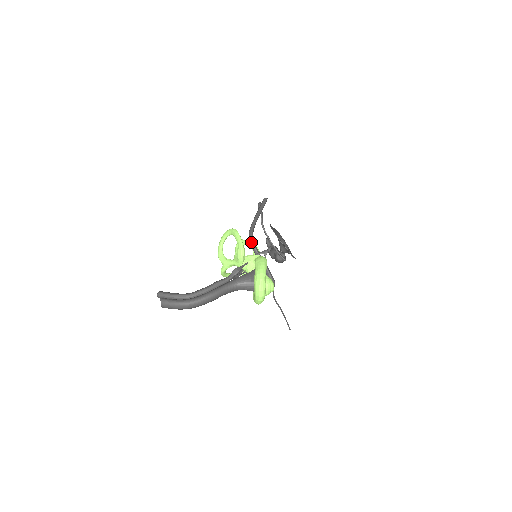
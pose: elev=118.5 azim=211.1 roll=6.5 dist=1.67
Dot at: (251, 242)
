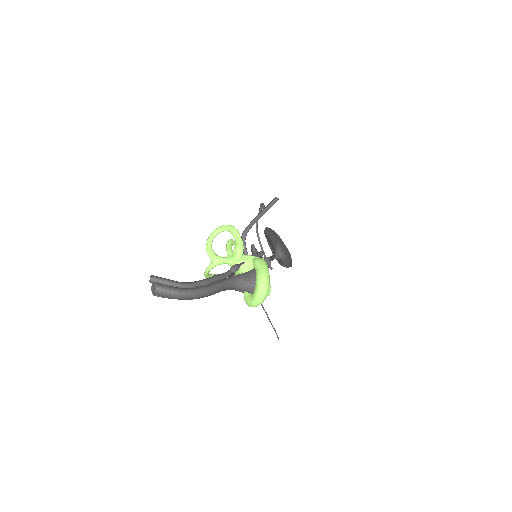
Dot at: (243, 243)
